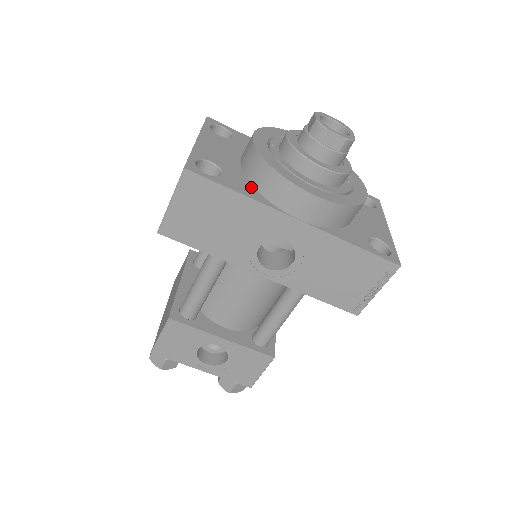
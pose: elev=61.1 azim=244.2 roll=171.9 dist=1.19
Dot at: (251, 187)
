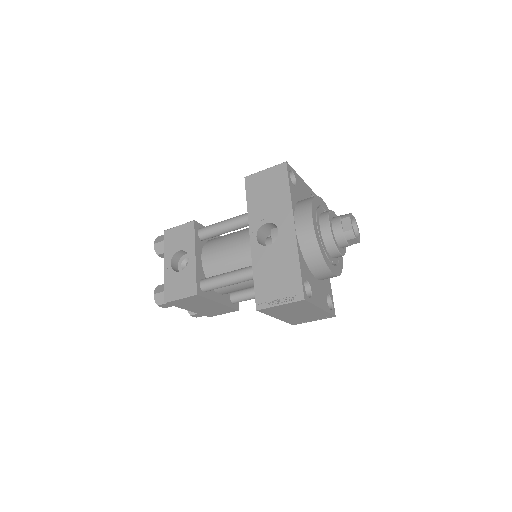
Dot at: (296, 201)
